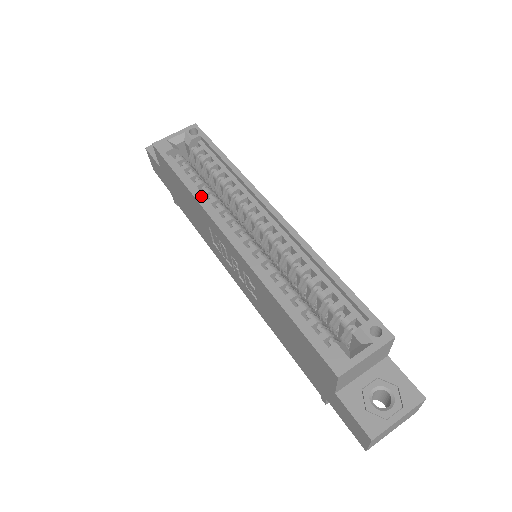
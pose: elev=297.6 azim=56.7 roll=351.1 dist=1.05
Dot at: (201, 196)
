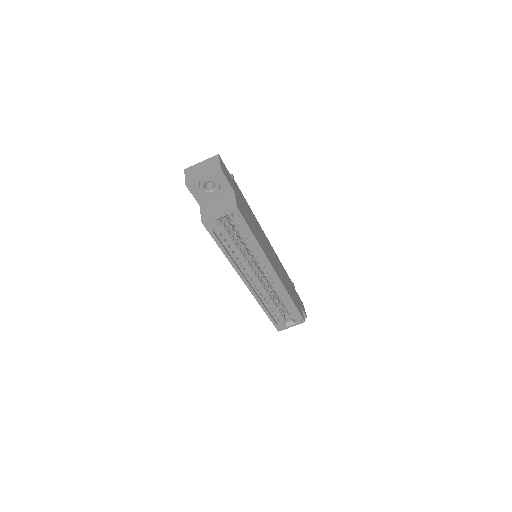
Dot at: (234, 258)
